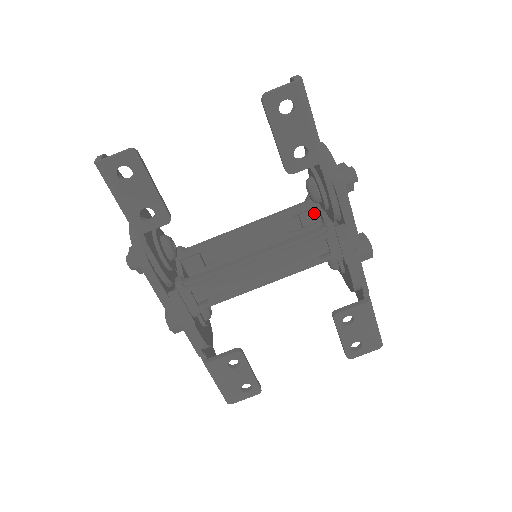
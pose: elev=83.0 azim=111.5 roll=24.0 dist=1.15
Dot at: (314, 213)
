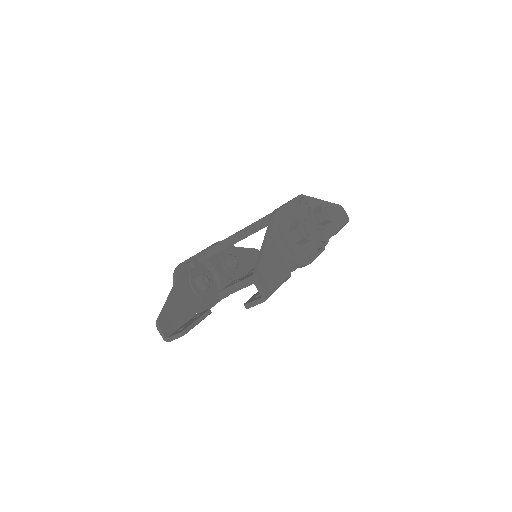
Dot at: occluded
